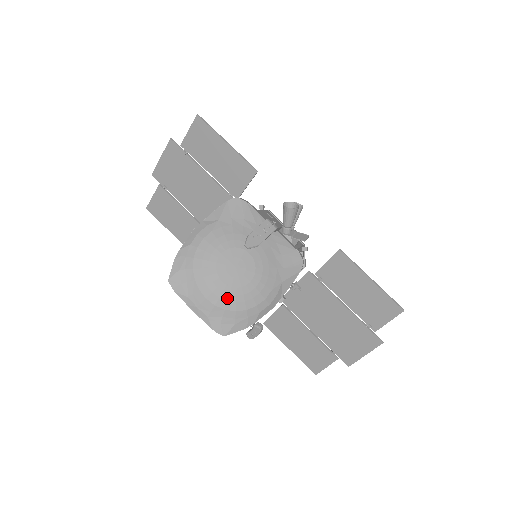
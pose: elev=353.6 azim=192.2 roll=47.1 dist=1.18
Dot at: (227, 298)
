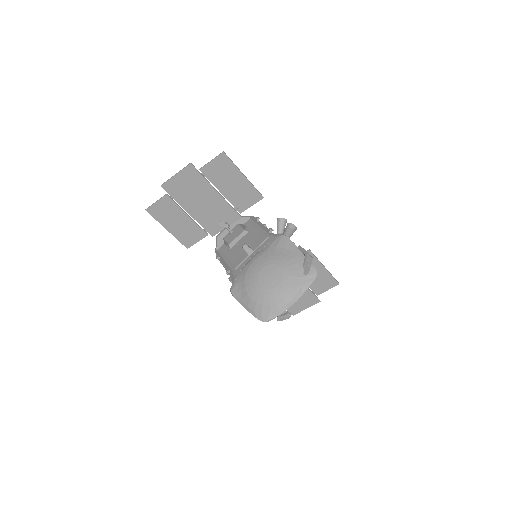
Dot at: (264, 297)
